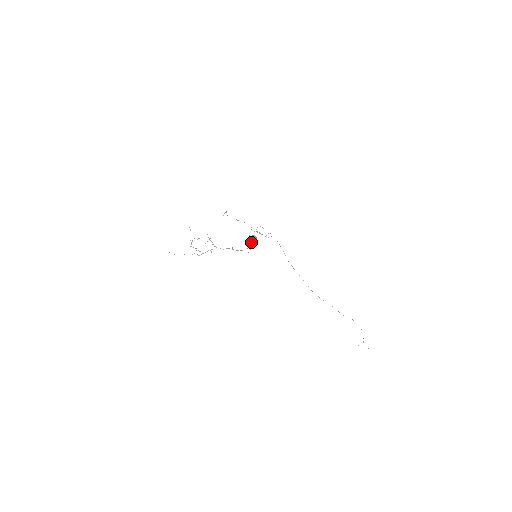
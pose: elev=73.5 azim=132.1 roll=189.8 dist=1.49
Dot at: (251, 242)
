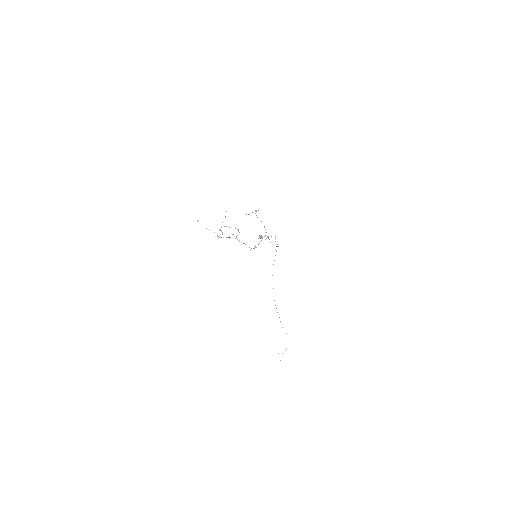
Dot at: (259, 243)
